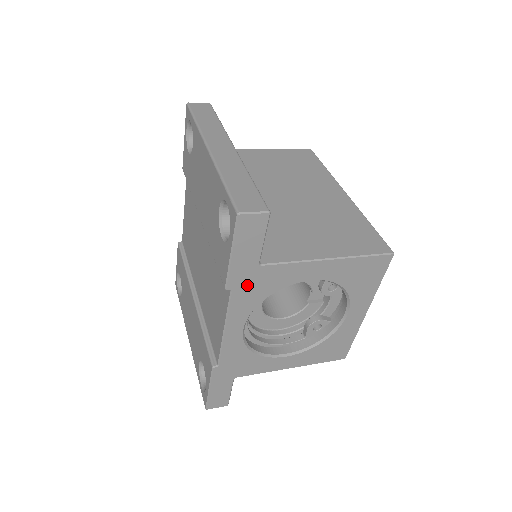
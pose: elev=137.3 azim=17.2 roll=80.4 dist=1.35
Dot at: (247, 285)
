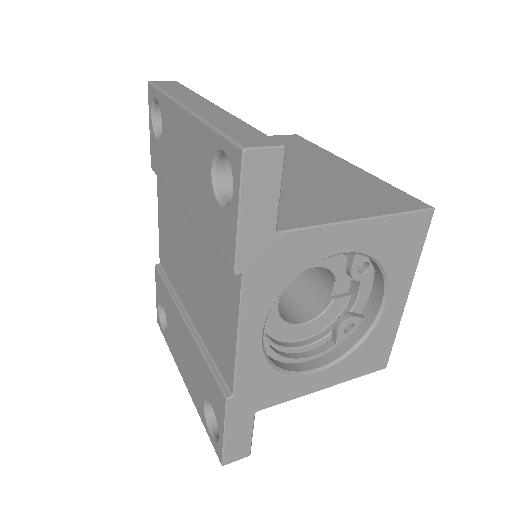
Dot at: (263, 265)
